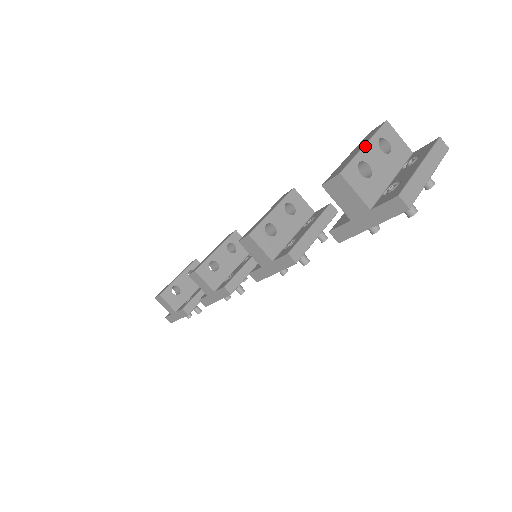
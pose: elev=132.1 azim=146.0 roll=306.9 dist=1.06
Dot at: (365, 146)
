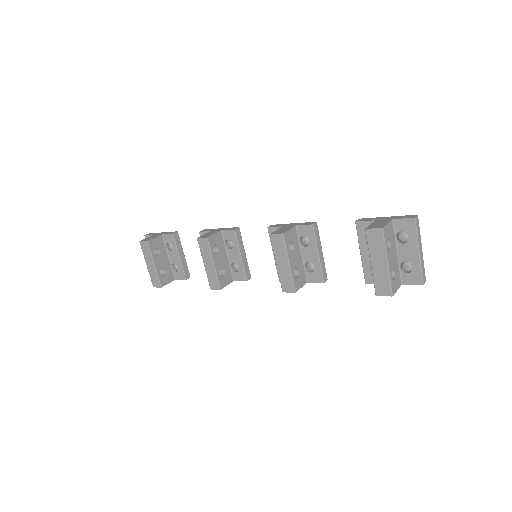
Dot at: (388, 264)
